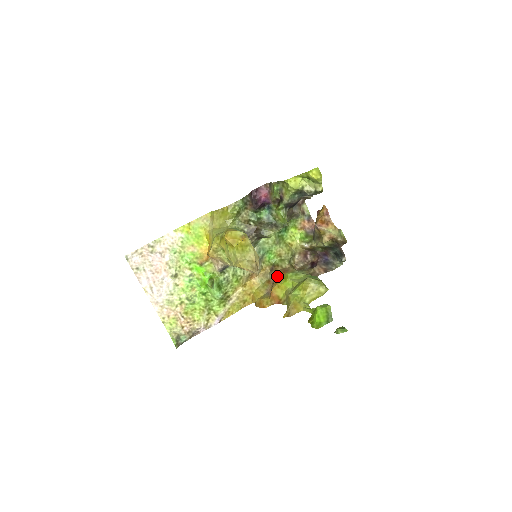
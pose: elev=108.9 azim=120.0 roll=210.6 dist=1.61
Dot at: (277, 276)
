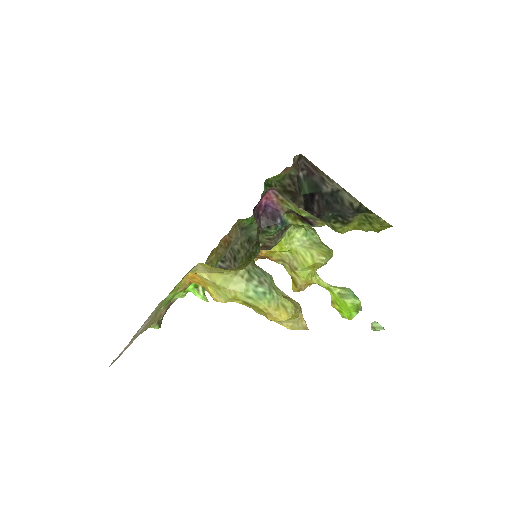
Dot at: occluded
